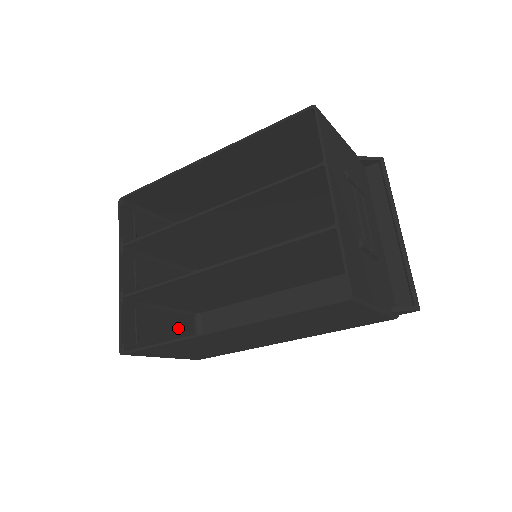
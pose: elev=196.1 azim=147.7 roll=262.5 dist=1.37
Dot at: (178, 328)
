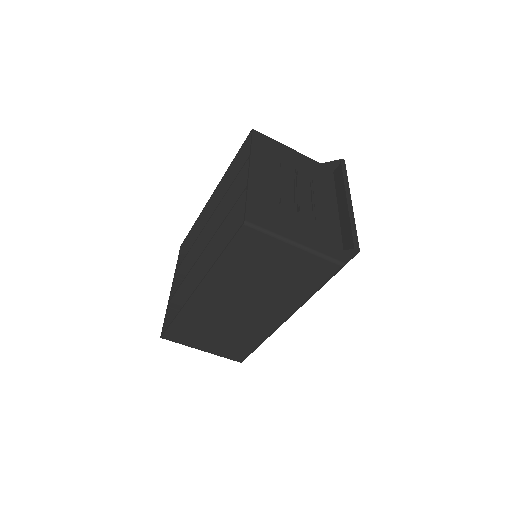
Dot at: occluded
